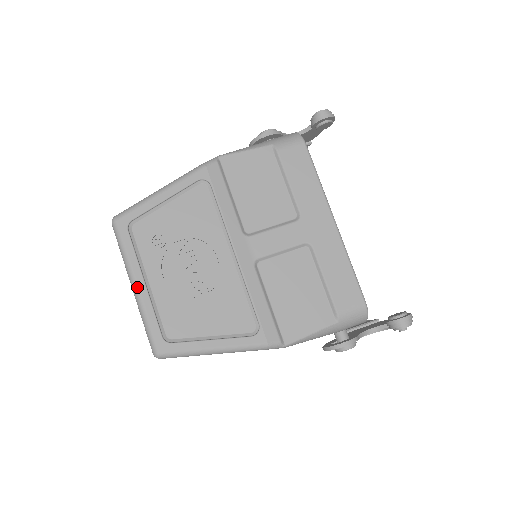
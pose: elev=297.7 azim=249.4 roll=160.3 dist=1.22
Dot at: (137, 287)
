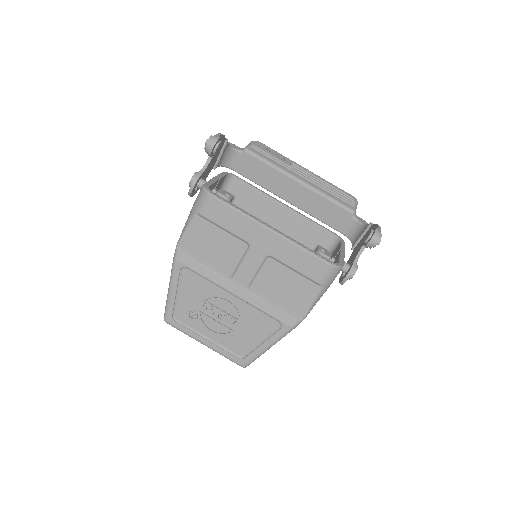
Dot at: (205, 345)
